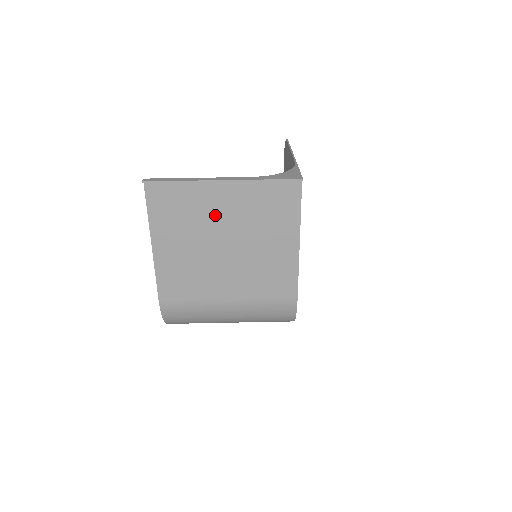
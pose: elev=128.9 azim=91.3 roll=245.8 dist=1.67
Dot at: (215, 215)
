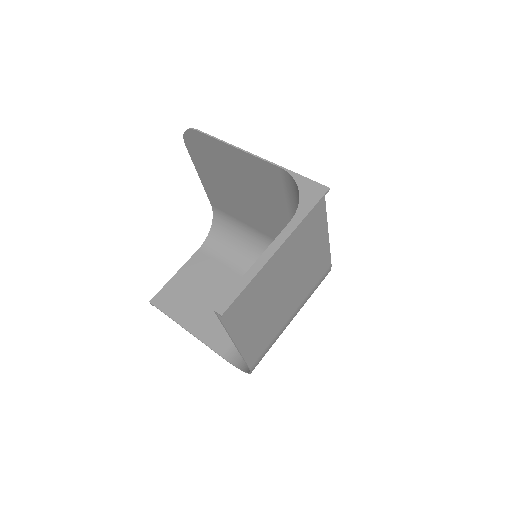
Dot at: (273, 275)
